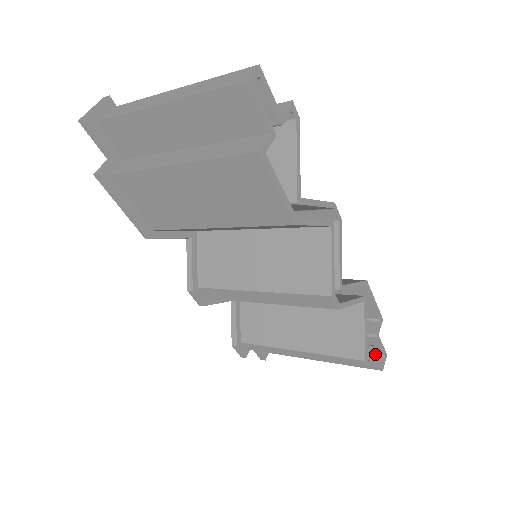
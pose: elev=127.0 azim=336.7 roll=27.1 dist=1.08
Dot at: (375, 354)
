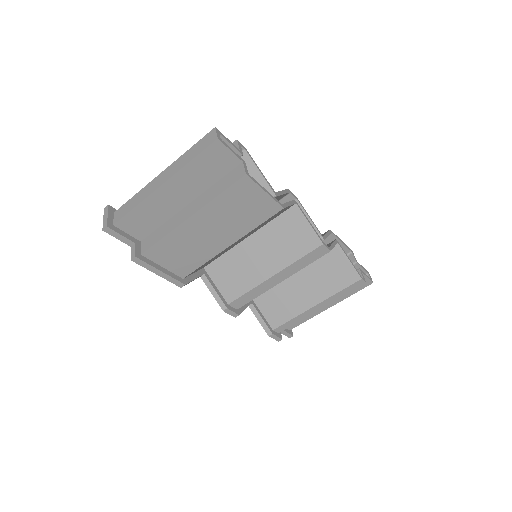
Dot at: (363, 273)
